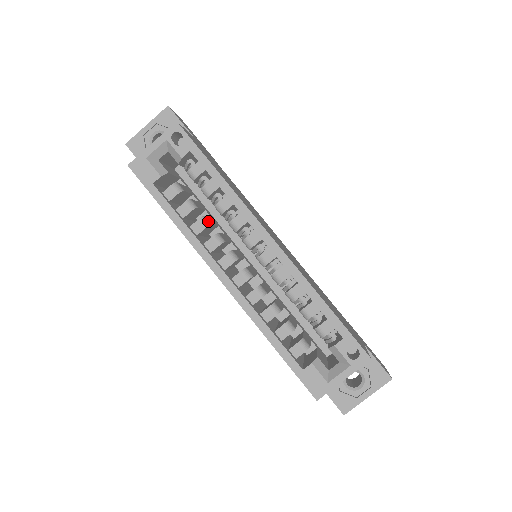
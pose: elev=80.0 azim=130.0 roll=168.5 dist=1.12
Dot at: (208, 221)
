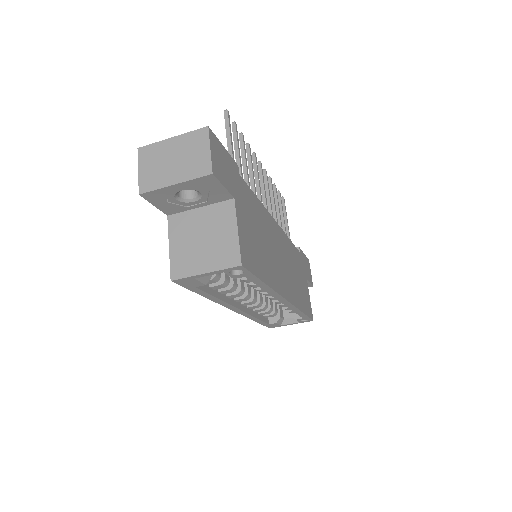
Dot at: (236, 286)
